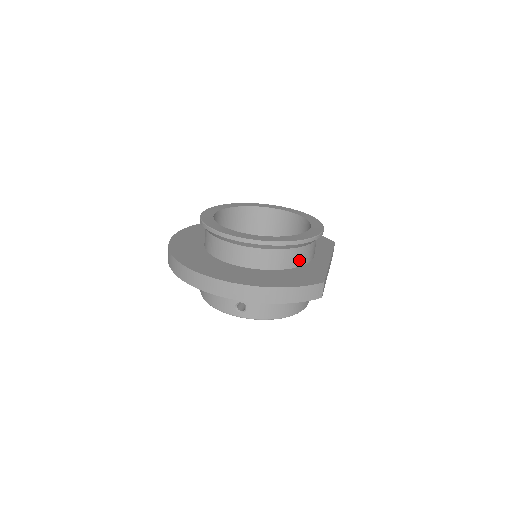
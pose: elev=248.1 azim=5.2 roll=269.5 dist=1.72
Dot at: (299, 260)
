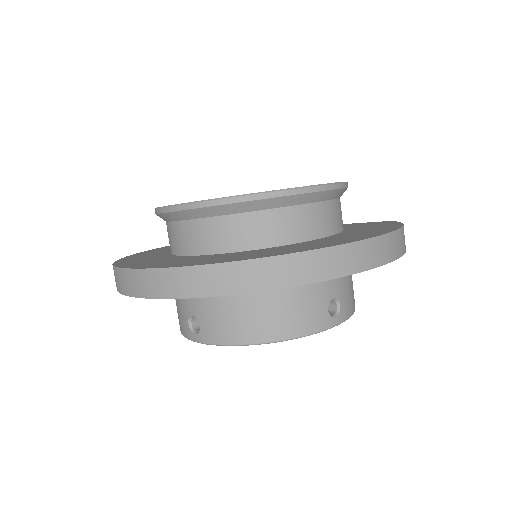
Dot at: occluded
